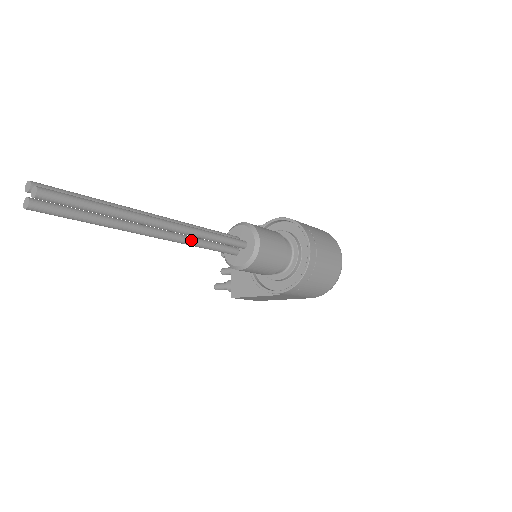
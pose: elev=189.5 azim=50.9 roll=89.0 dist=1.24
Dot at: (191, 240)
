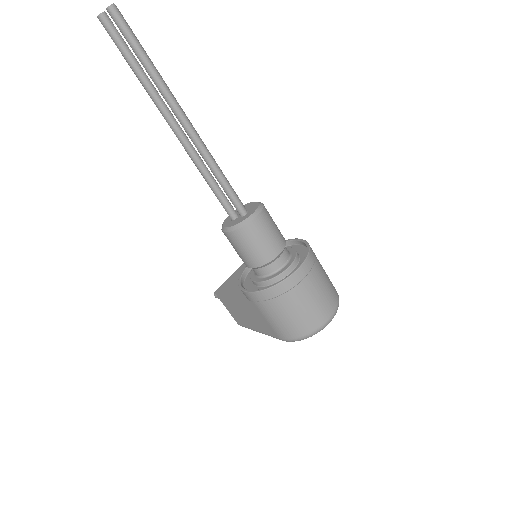
Dot at: (201, 162)
